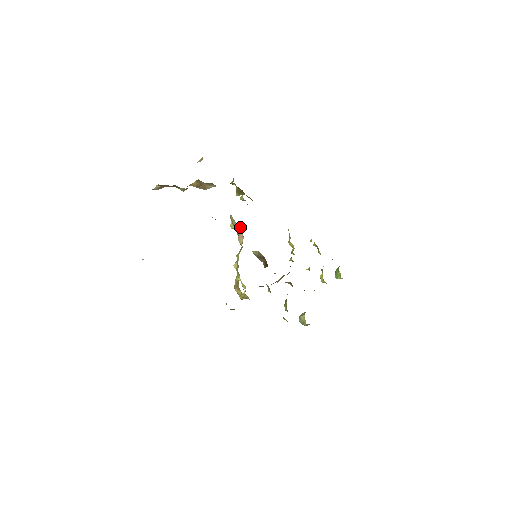
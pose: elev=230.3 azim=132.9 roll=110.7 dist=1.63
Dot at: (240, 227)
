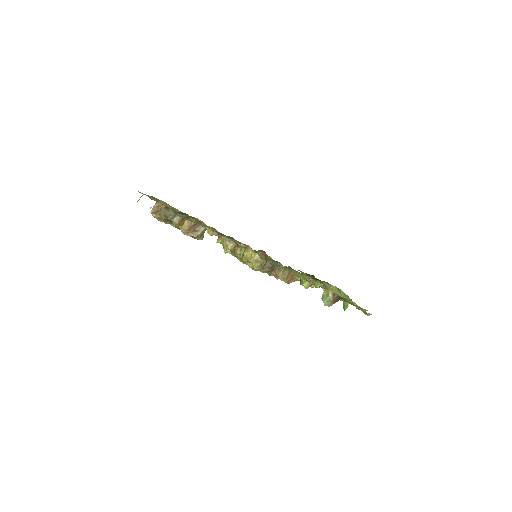
Dot at: (234, 244)
